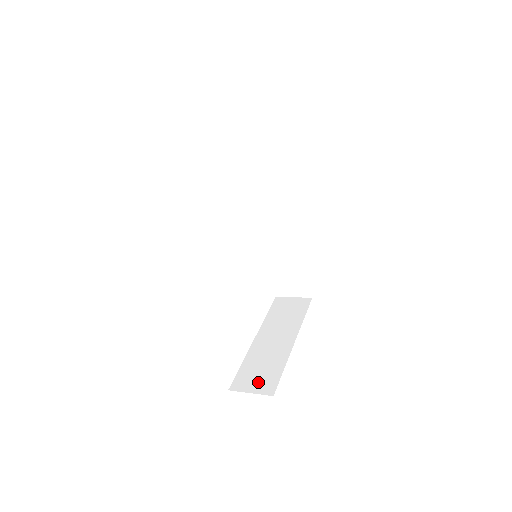
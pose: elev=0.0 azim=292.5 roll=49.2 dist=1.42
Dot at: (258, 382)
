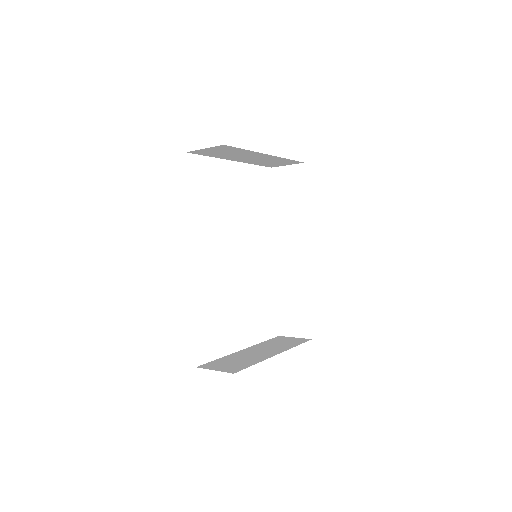
Dot at: (226, 366)
